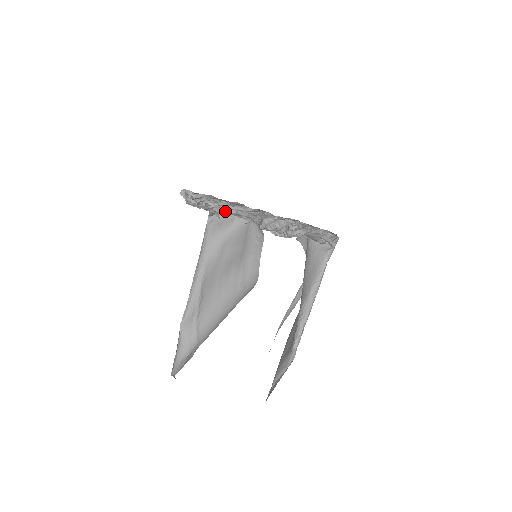
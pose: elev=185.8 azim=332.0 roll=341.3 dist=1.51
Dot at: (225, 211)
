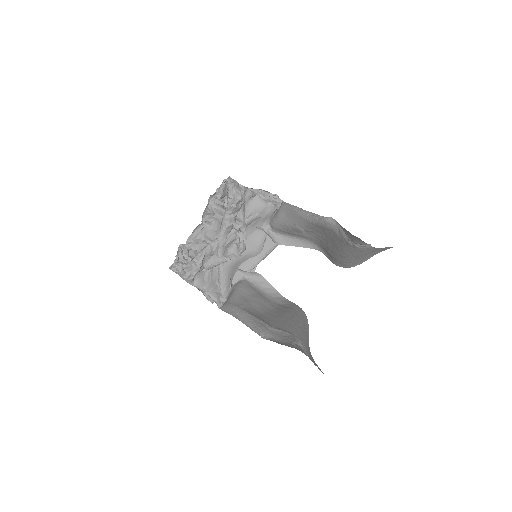
Dot at: (205, 249)
